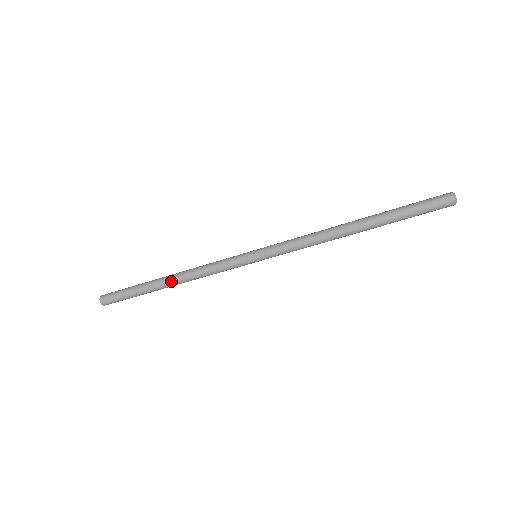
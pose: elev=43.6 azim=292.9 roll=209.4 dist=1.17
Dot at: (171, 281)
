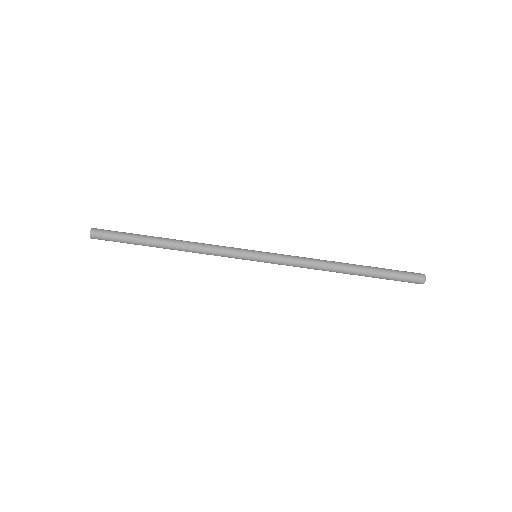
Dot at: (172, 240)
